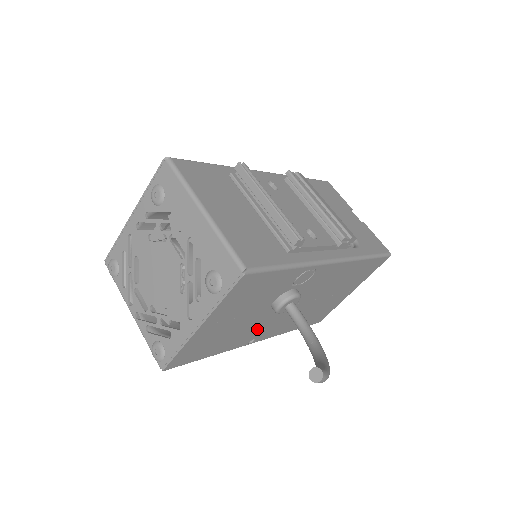
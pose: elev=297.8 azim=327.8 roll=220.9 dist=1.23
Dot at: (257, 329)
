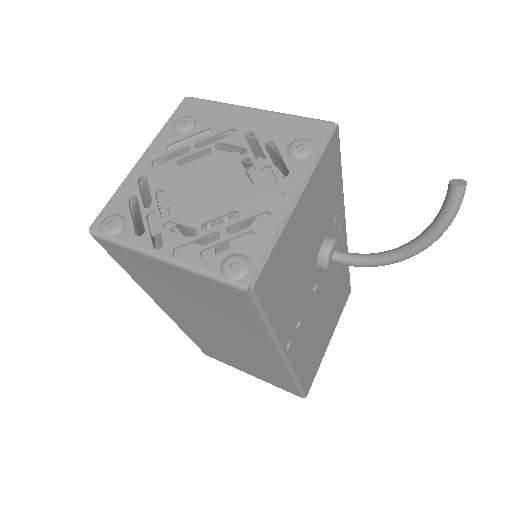
Dot at: (298, 311)
